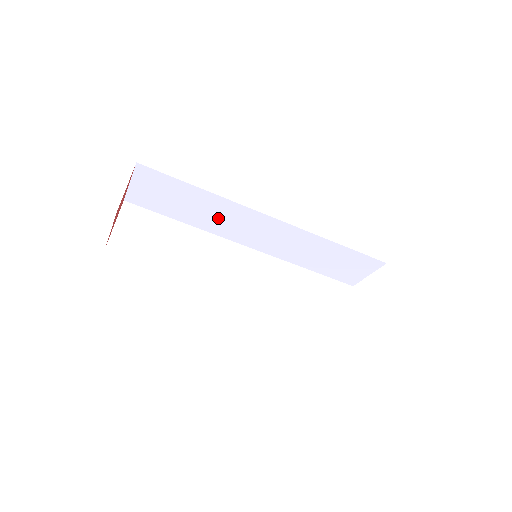
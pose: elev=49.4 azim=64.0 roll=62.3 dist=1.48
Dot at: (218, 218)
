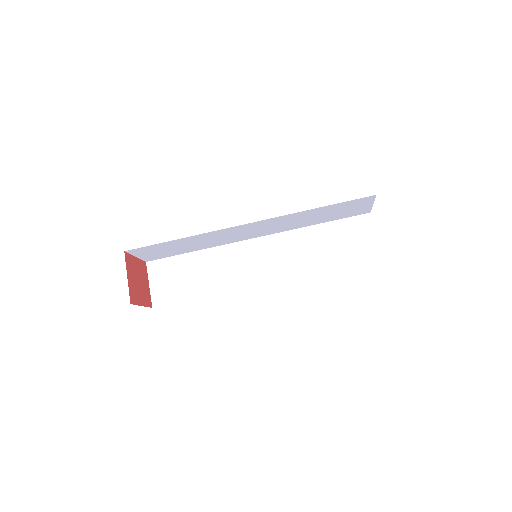
Dot at: (212, 240)
